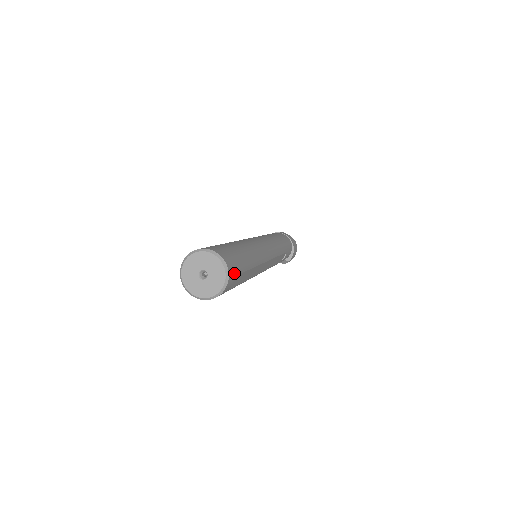
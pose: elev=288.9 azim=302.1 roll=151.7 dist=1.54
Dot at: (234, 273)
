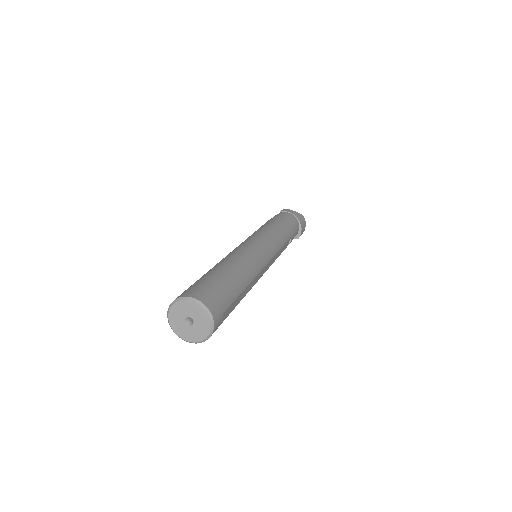
Dot at: (221, 312)
